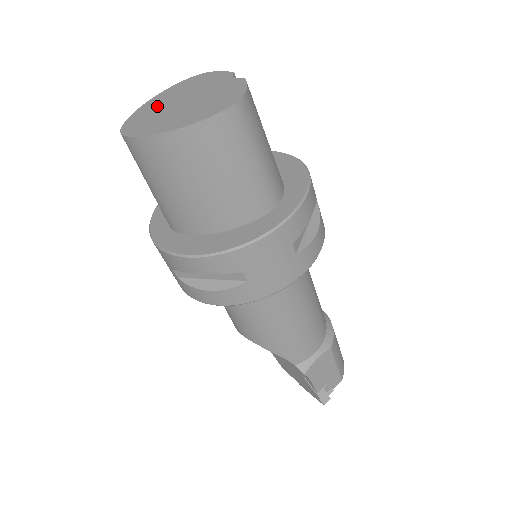
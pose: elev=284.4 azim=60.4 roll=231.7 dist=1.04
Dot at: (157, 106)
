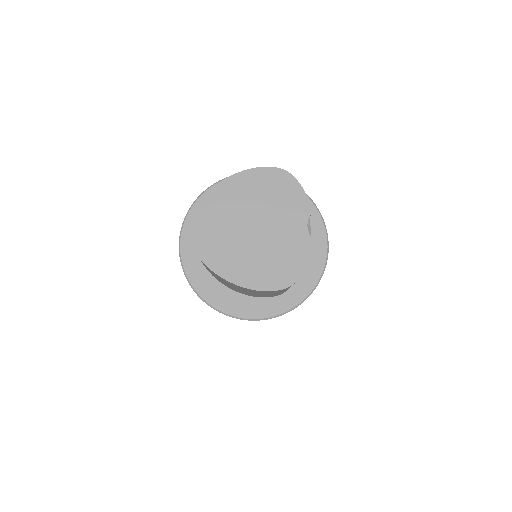
Dot at: (230, 206)
